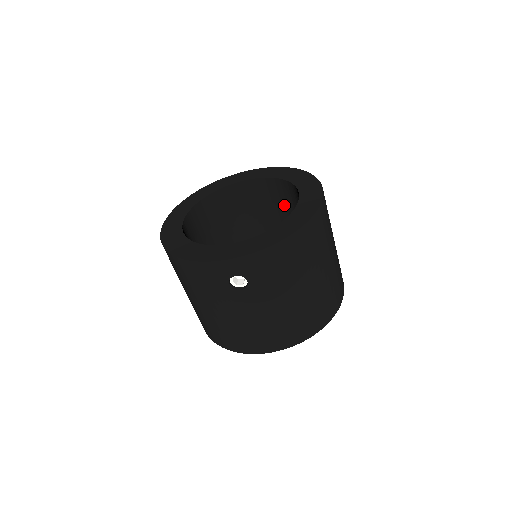
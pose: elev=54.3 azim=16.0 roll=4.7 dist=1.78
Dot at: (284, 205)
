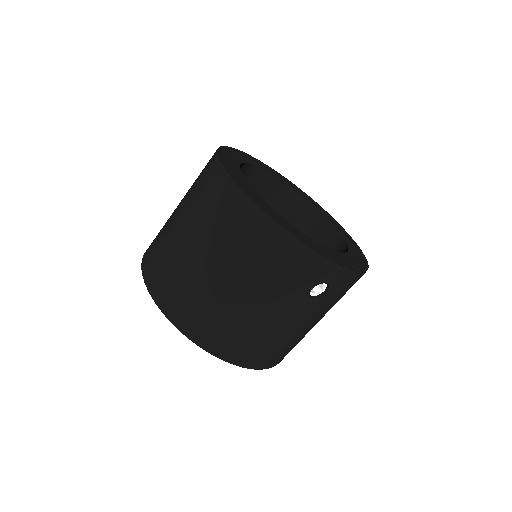
Dot at: occluded
